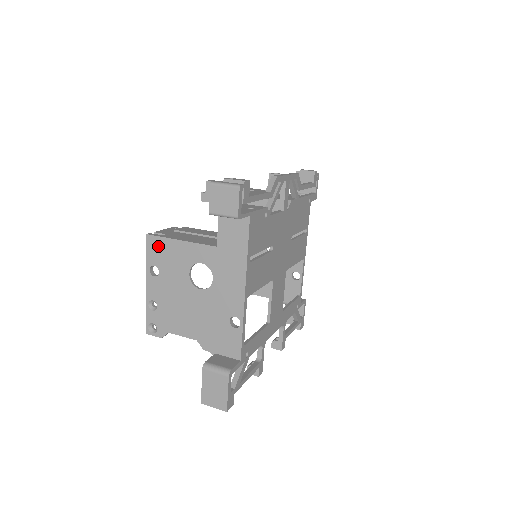
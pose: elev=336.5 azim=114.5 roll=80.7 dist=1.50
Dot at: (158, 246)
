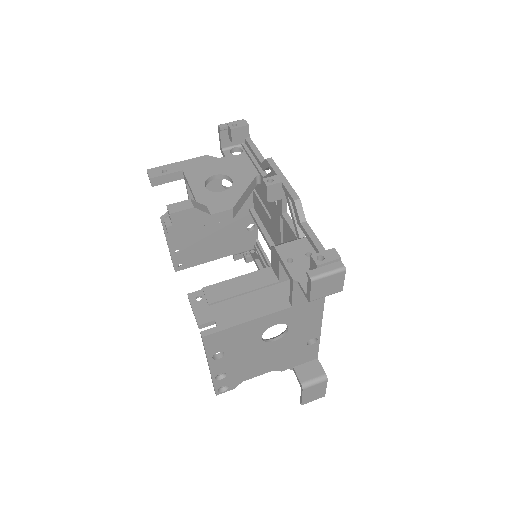
Dot at: (220, 338)
